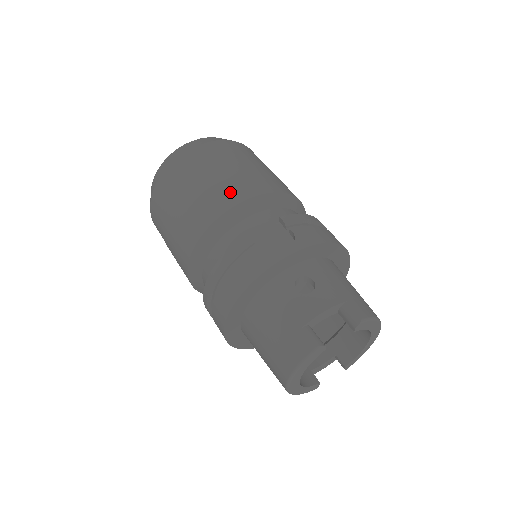
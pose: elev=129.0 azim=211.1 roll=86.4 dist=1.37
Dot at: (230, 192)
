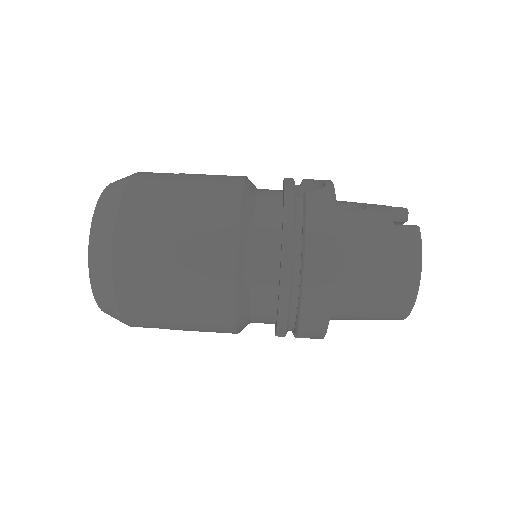
Dot at: (223, 181)
